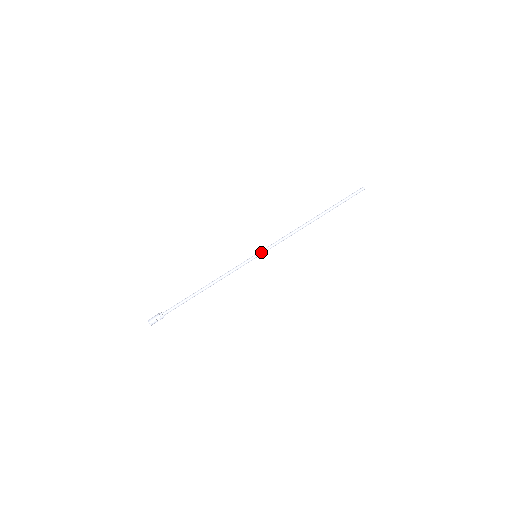
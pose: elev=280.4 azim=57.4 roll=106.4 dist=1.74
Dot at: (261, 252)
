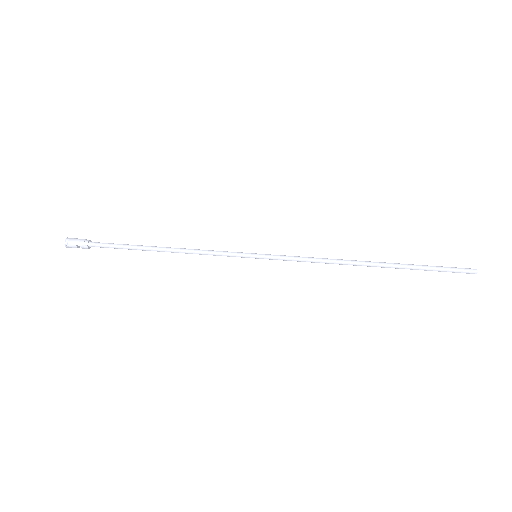
Dot at: (266, 256)
